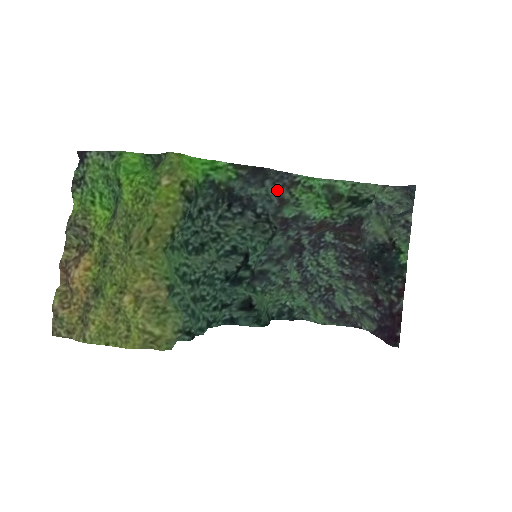
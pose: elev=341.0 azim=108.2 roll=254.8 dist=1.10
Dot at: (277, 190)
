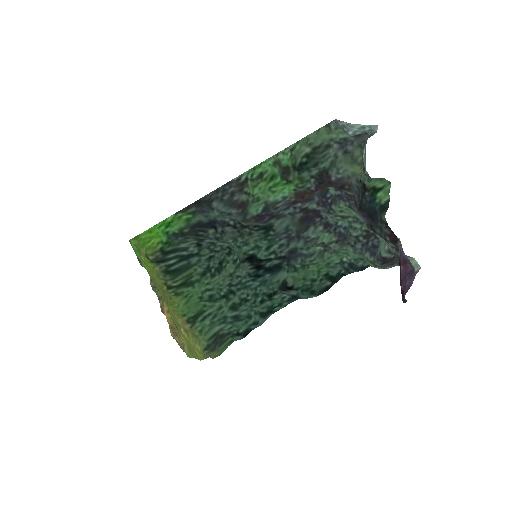
Dot at: (228, 202)
